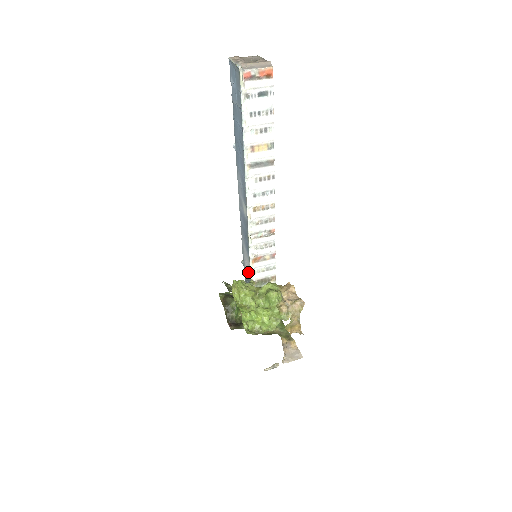
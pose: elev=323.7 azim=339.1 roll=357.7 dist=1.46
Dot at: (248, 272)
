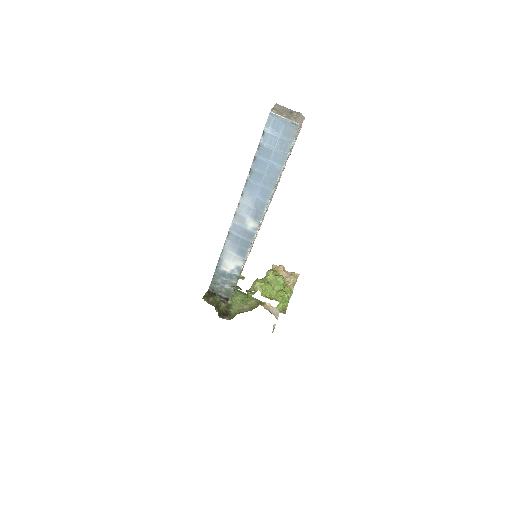
Dot at: (233, 270)
